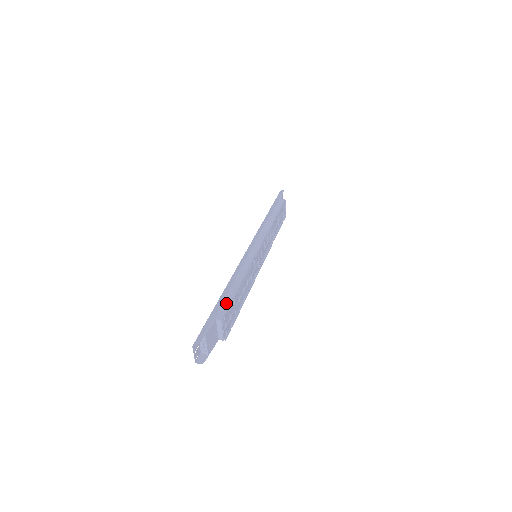
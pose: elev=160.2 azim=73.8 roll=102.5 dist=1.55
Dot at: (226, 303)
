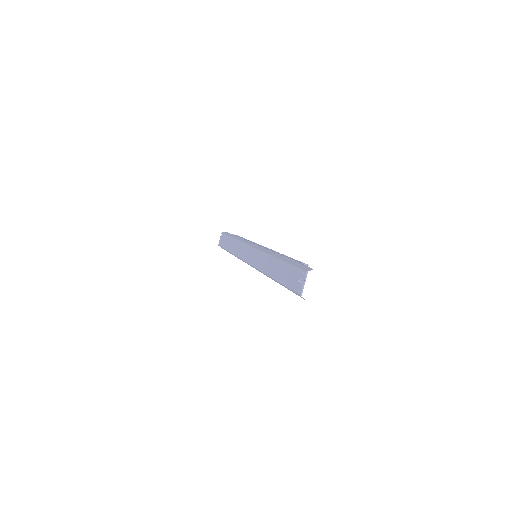
Dot at: (293, 259)
